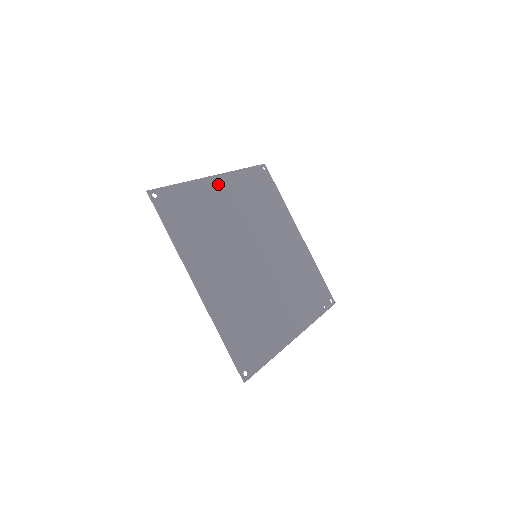
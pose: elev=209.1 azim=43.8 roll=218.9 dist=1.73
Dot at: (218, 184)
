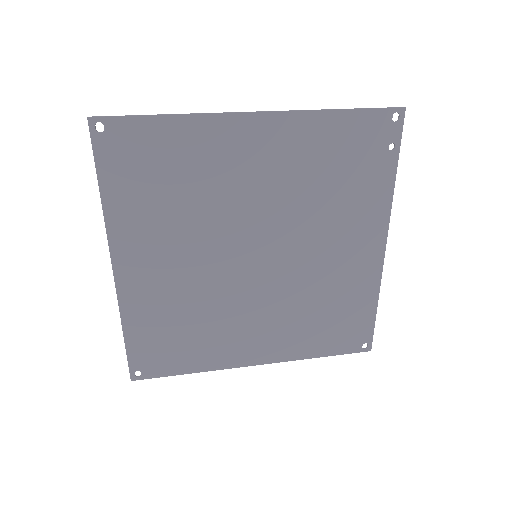
Dot at: (129, 271)
